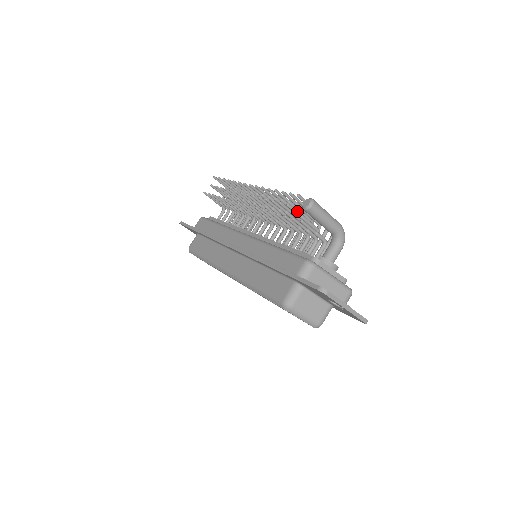
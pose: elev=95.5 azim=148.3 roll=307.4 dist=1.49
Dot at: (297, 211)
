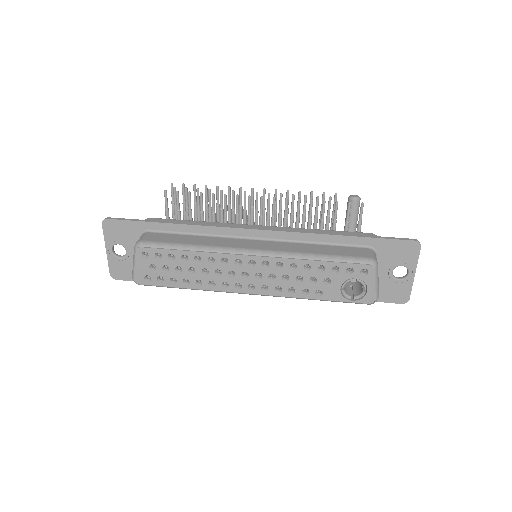
Dot at: (330, 208)
